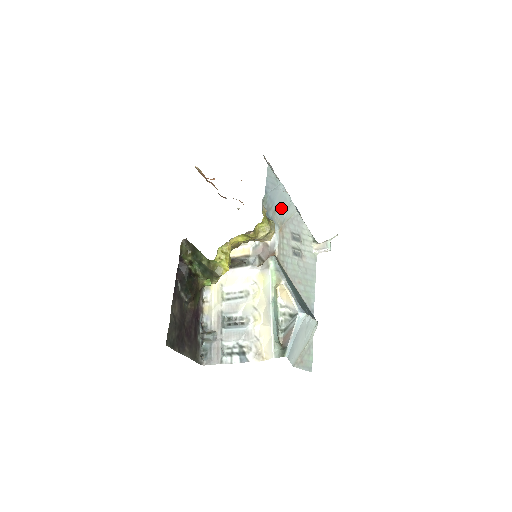
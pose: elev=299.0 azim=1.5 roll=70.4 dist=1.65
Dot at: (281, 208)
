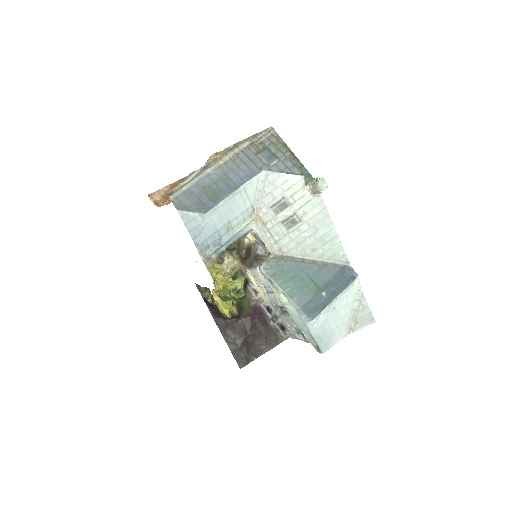
Dot at: (234, 212)
